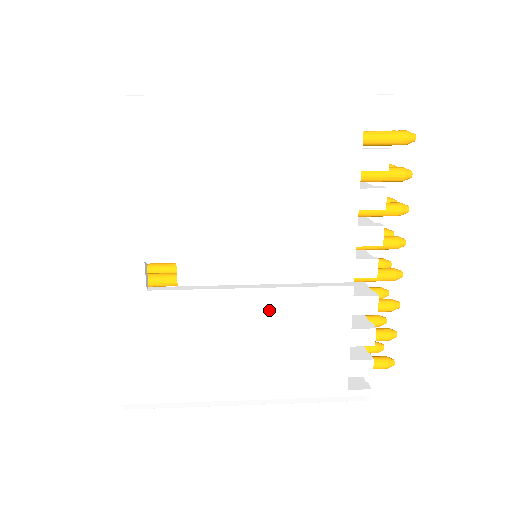
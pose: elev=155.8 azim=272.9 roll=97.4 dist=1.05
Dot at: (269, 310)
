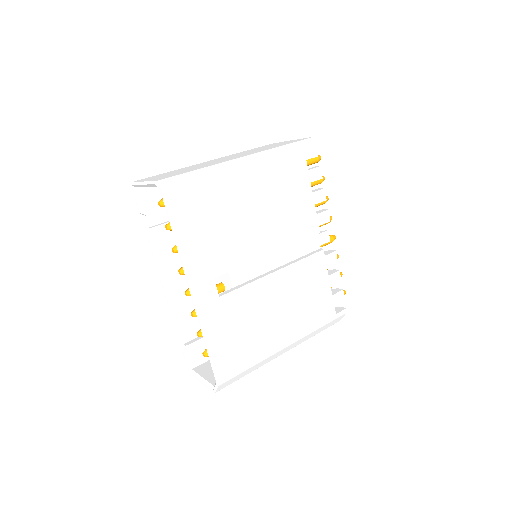
Dot at: (287, 281)
